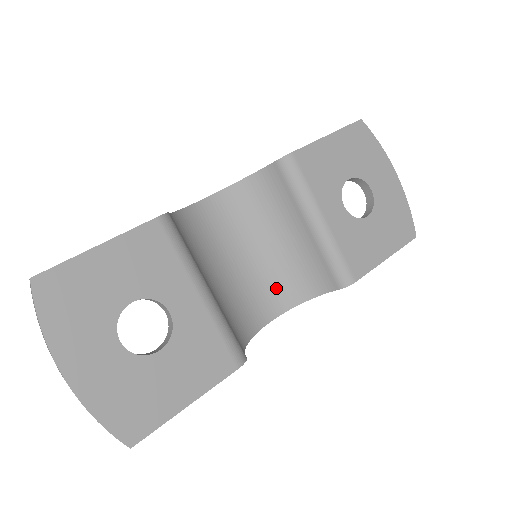
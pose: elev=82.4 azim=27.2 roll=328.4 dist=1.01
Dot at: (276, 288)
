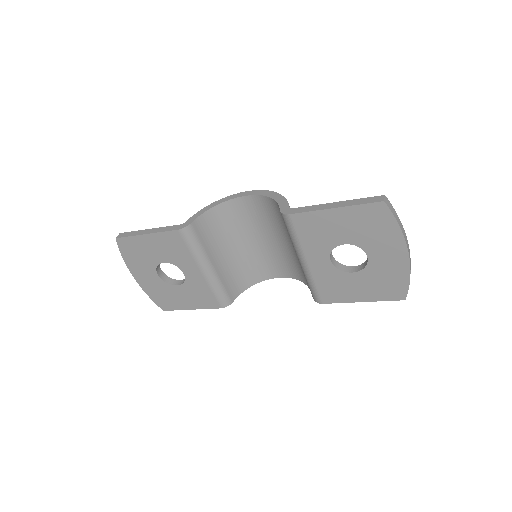
Dot at: (286, 264)
